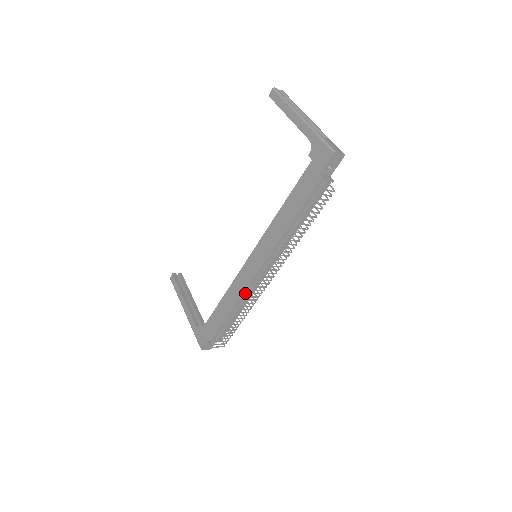
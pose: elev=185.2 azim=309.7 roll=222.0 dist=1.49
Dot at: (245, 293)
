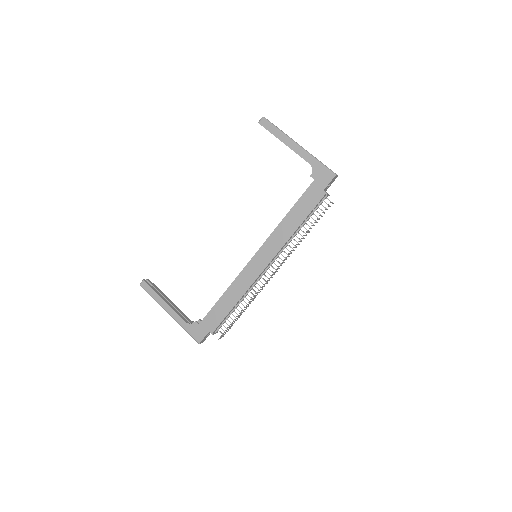
Dot at: (250, 288)
